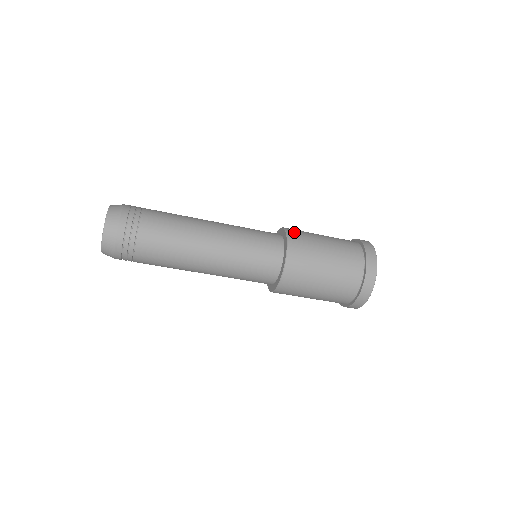
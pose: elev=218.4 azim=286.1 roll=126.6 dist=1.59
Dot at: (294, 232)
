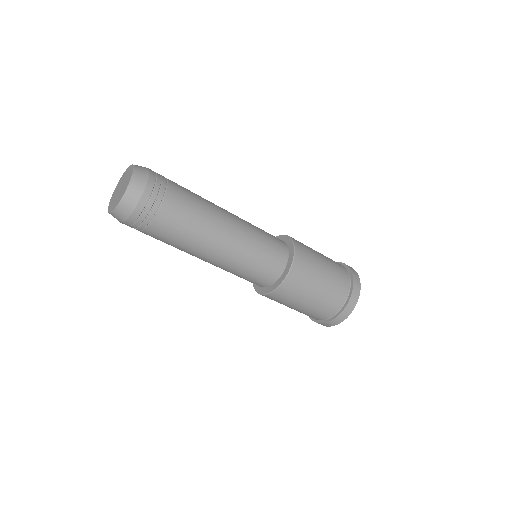
Dot at: occluded
